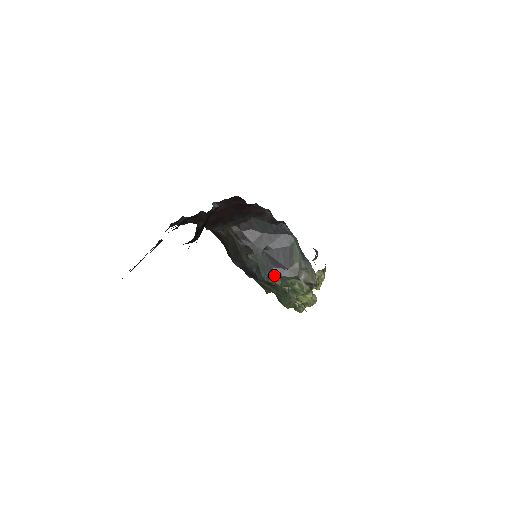
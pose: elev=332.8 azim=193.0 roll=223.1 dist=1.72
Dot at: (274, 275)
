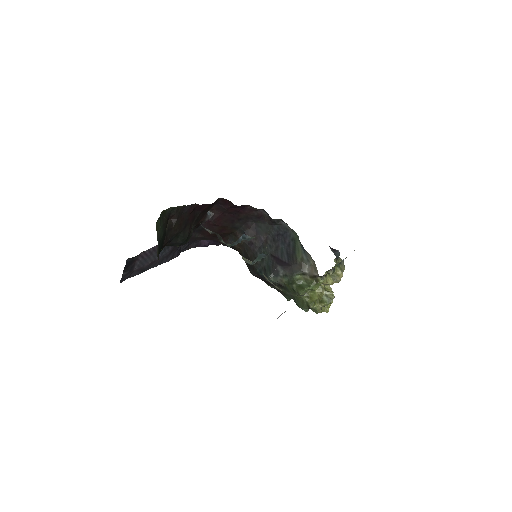
Dot at: (279, 274)
